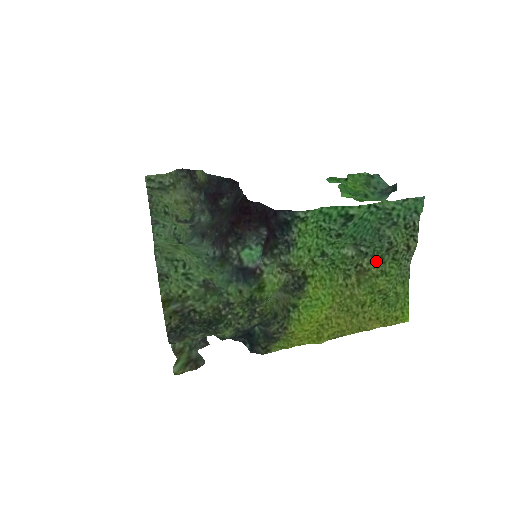
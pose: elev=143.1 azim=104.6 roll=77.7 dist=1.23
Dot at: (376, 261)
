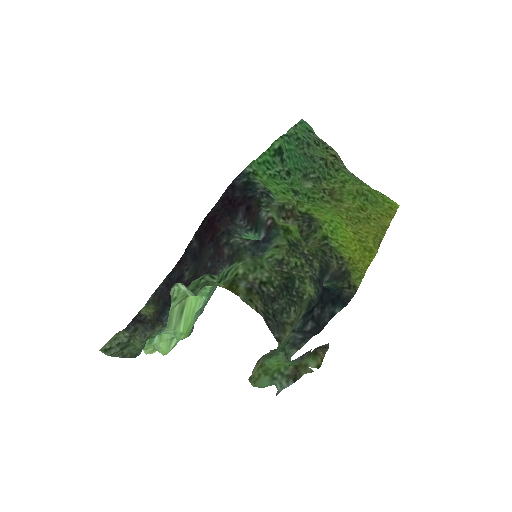
Dot at: (330, 181)
